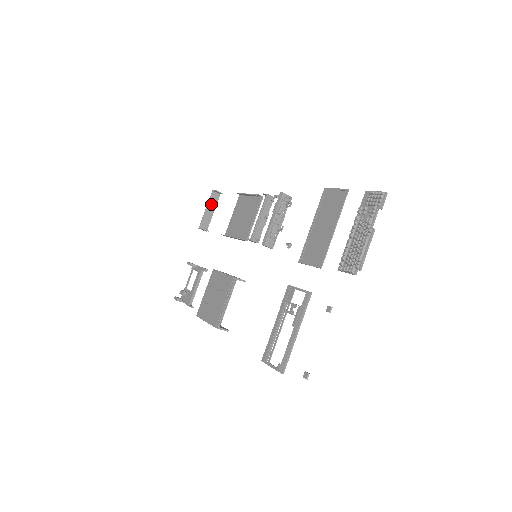
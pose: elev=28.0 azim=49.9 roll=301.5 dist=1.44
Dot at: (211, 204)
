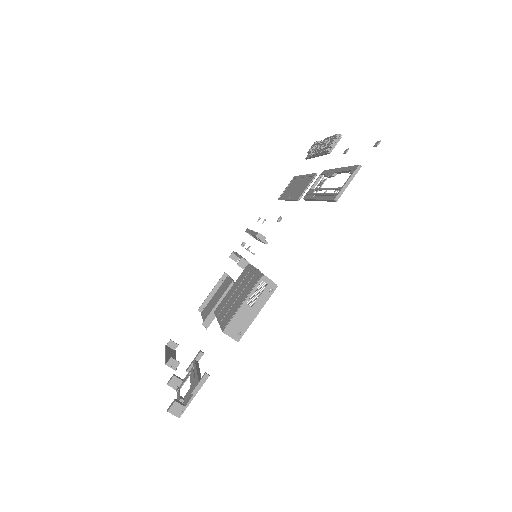
Dot at: (169, 353)
